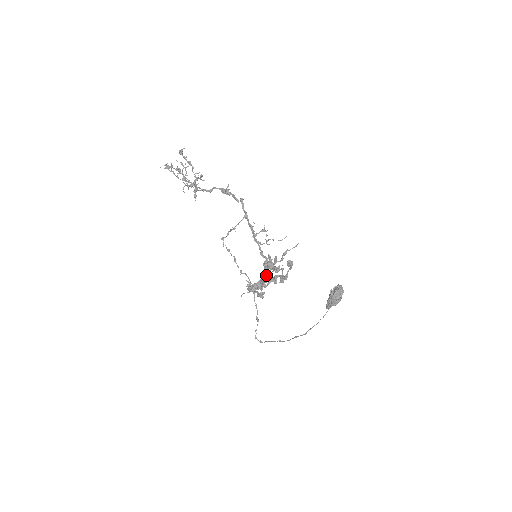
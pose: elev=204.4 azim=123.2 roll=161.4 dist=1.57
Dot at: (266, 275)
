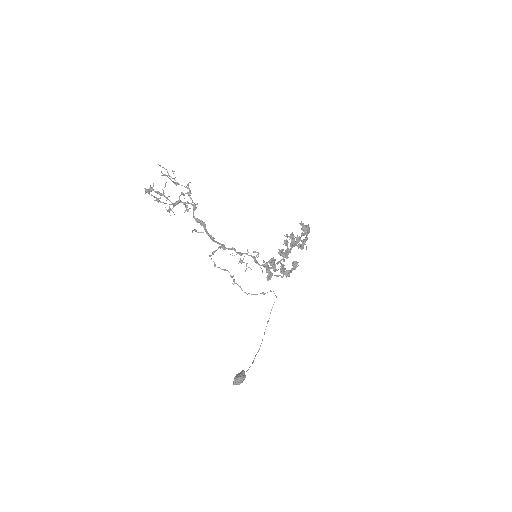
Dot at: occluded
